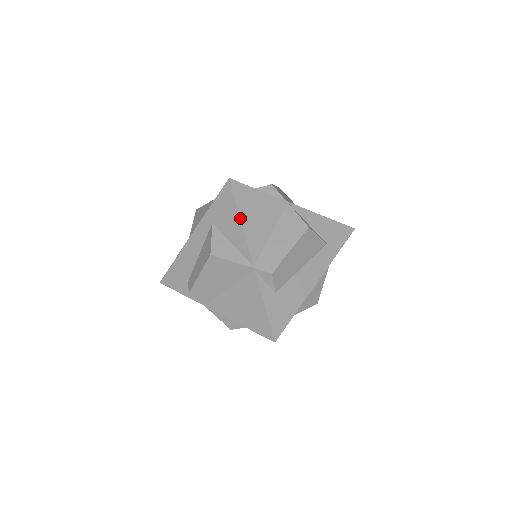
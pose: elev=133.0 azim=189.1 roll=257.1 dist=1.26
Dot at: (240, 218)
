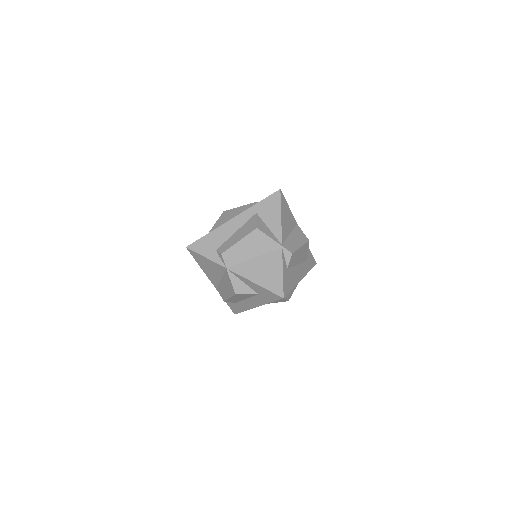
Dot at: (281, 214)
